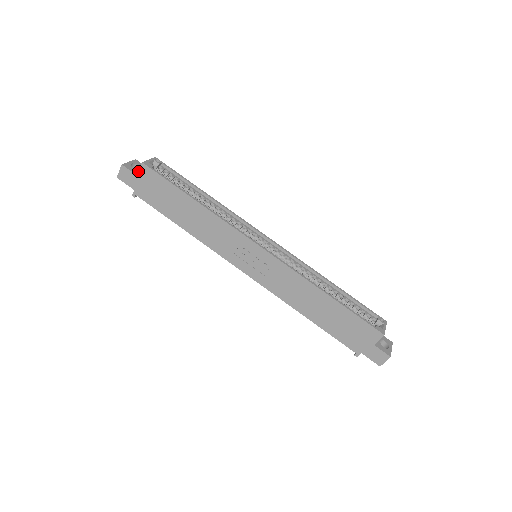
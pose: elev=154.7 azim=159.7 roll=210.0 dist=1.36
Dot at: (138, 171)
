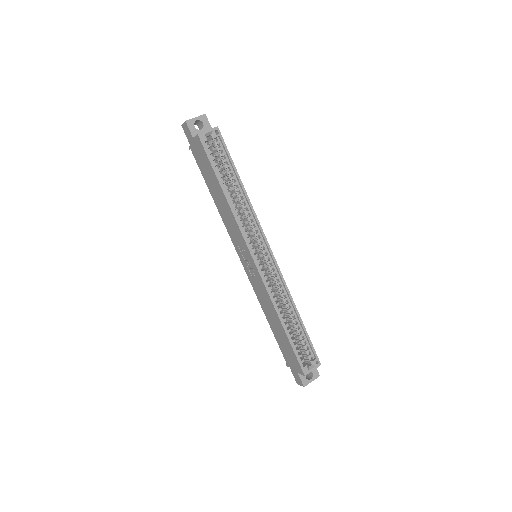
Dot at: (194, 136)
